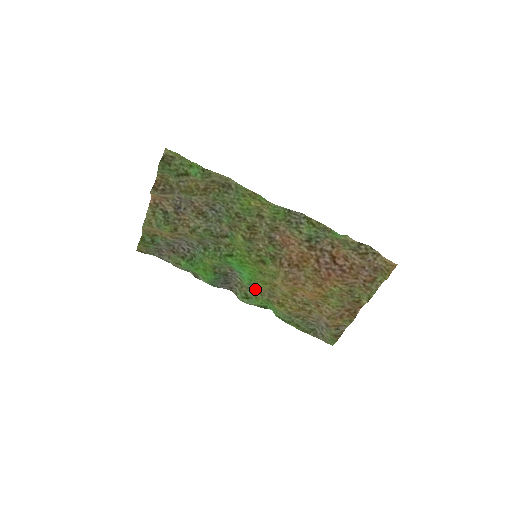
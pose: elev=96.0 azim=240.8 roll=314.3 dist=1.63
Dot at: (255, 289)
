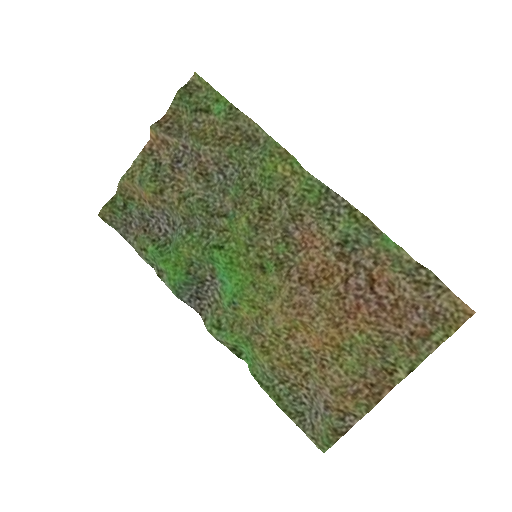
Dot at: (235, 316)
